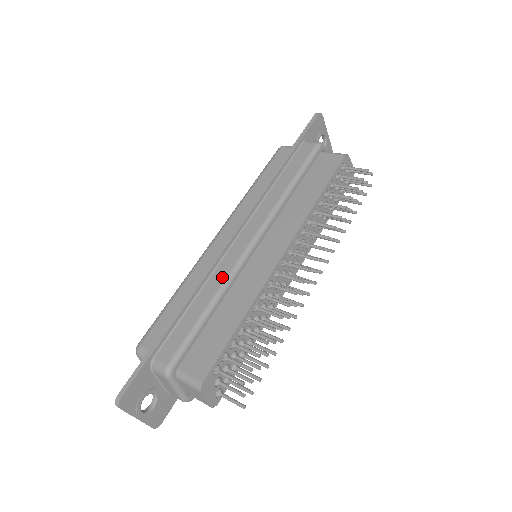
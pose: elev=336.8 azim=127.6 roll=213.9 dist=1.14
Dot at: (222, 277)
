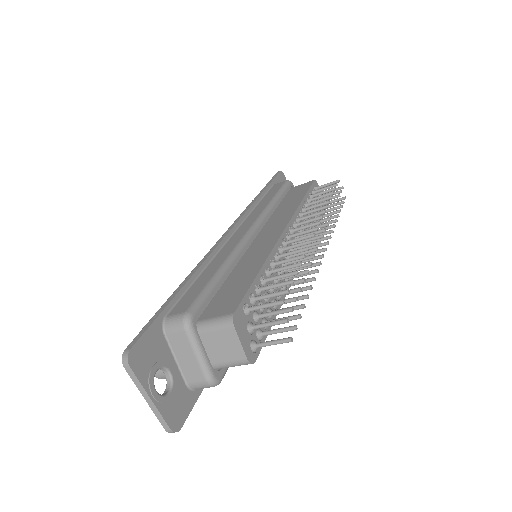
Dot at: (228, 251)
